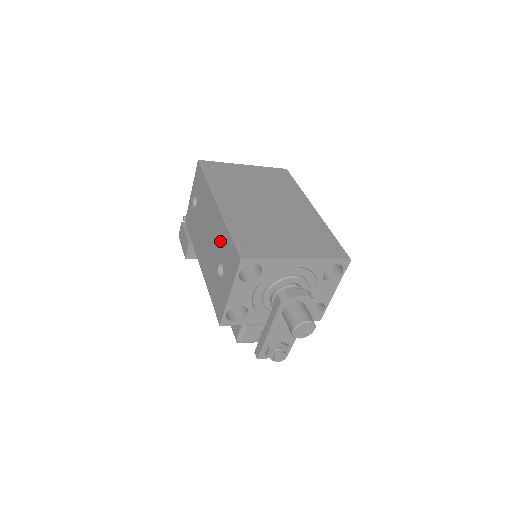
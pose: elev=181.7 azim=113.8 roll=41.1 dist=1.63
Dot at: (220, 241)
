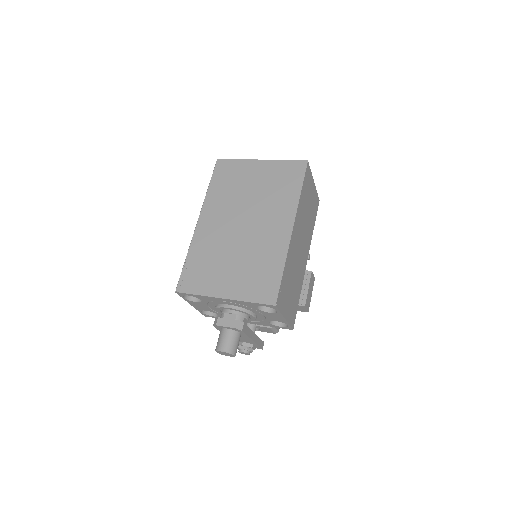
Dot at: occluded
